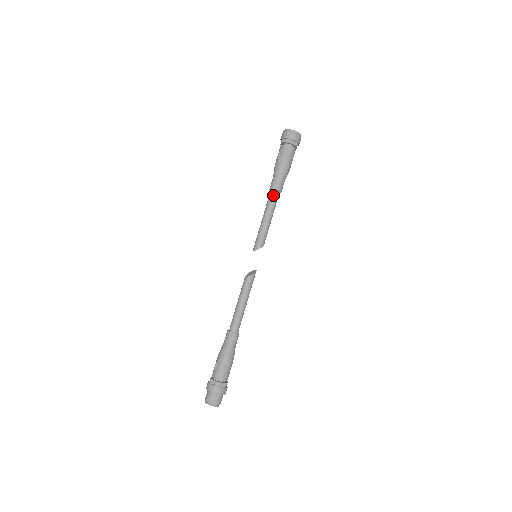
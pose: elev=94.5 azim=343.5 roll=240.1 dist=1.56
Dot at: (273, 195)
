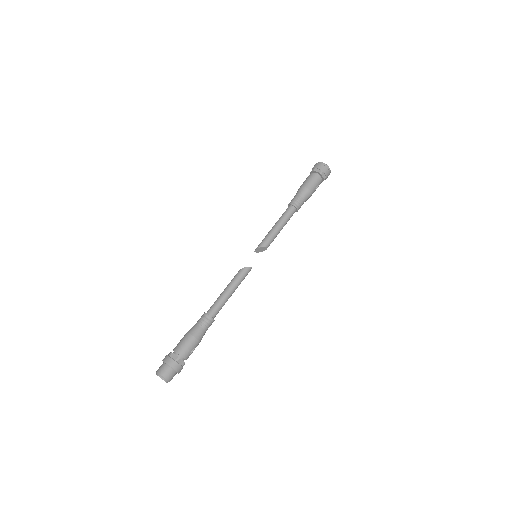
Dot at: (287, 209)
